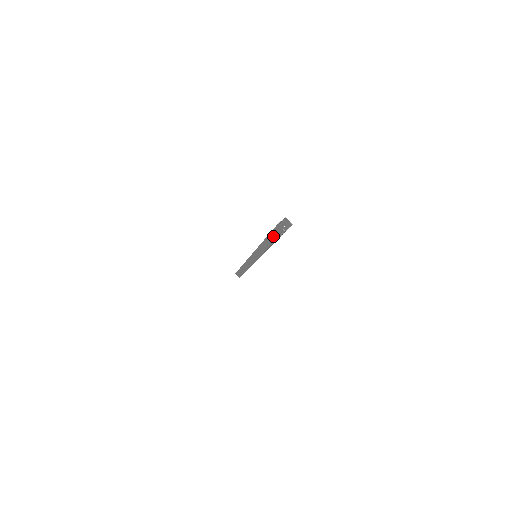
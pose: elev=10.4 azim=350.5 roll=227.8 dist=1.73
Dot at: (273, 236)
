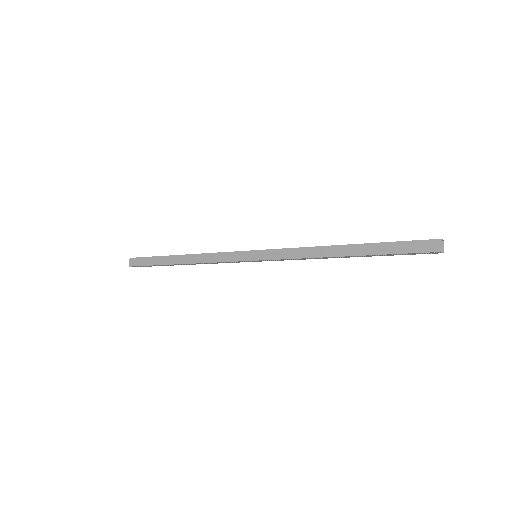
Dot at: (391, 247)
